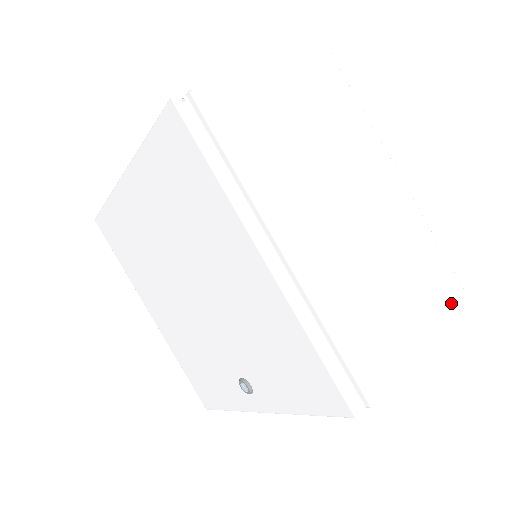
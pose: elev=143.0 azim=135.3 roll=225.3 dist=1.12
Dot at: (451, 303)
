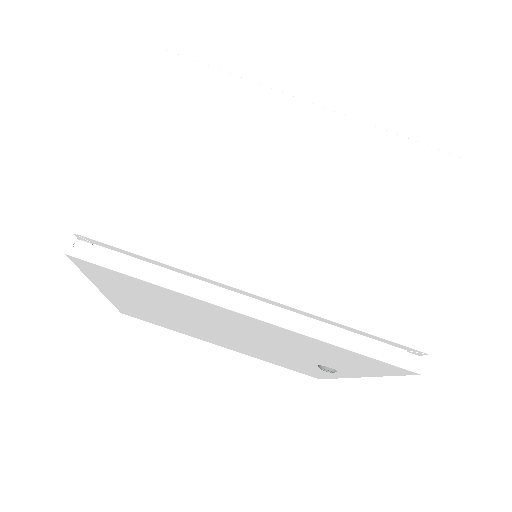
Dot at: (449, 183)
